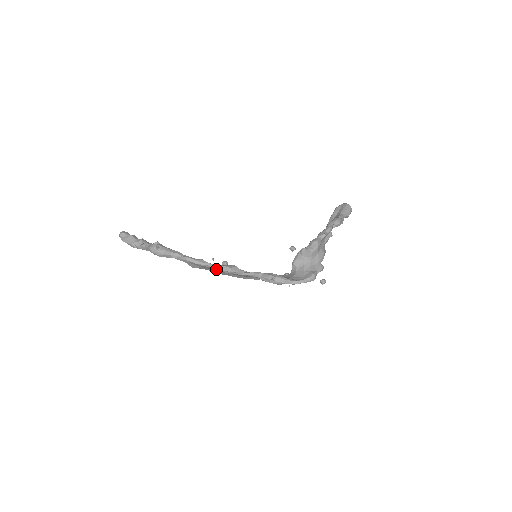
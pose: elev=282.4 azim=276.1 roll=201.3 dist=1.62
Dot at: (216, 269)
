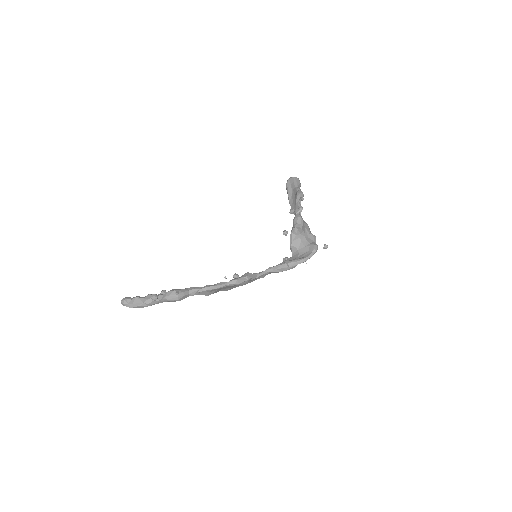
Dot at: (236, 284)
